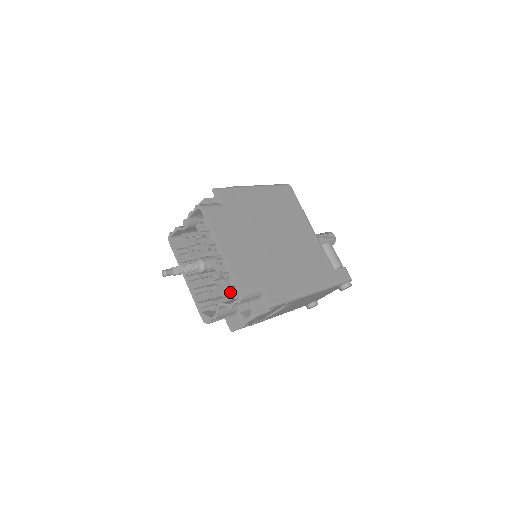
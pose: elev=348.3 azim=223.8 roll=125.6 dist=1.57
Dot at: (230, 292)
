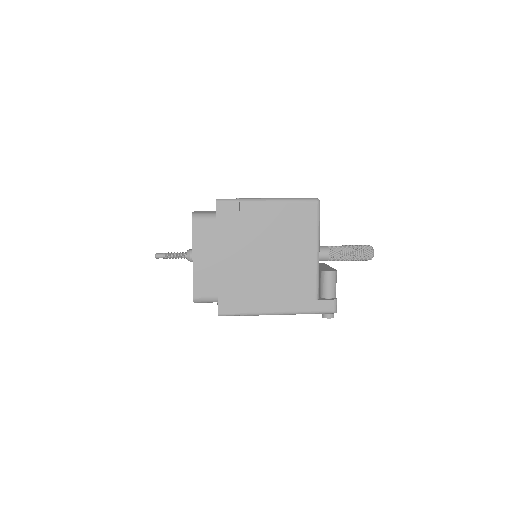
Dot at: occluded
